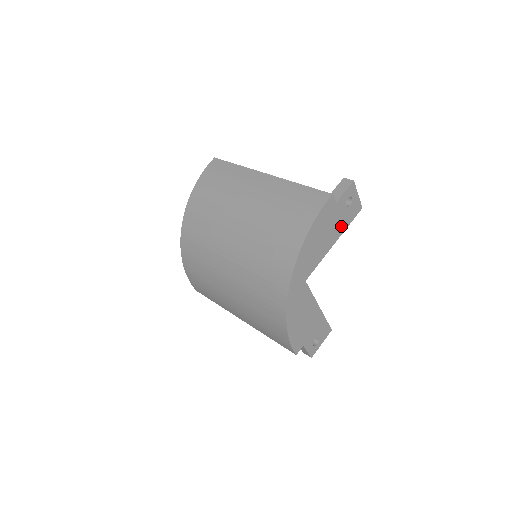
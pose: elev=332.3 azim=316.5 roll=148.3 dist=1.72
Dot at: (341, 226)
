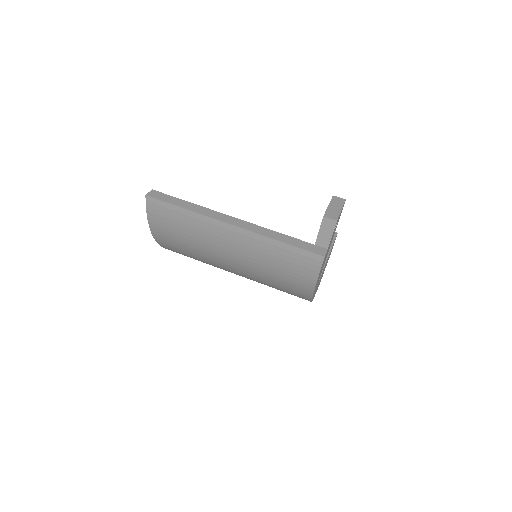
Dot at: (333, 235)
